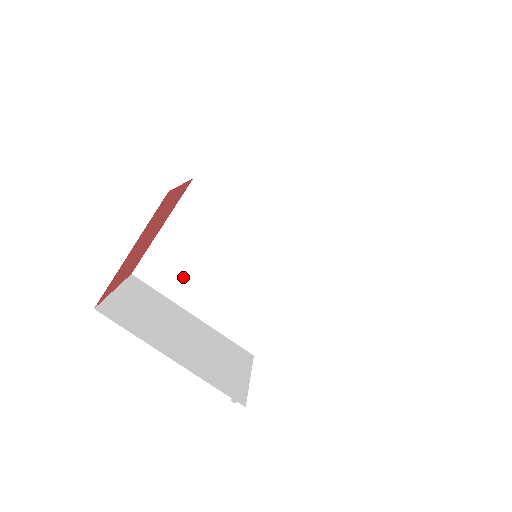
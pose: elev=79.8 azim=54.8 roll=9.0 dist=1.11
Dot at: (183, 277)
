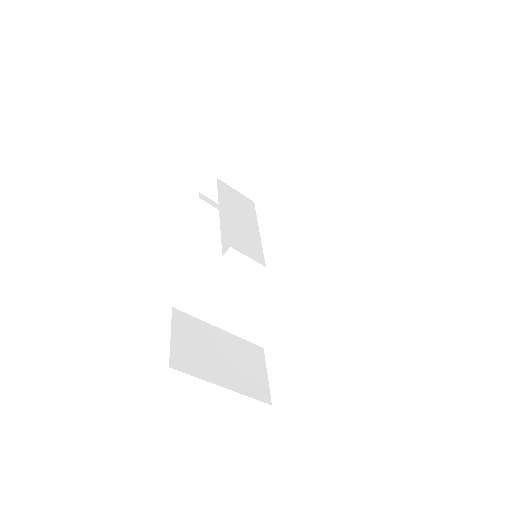
Dot at: (215, 307)
